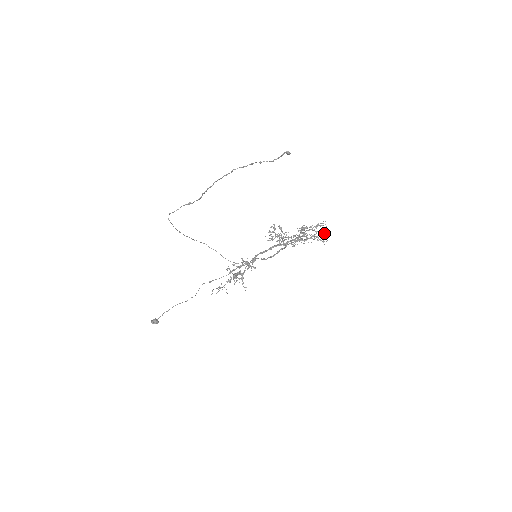
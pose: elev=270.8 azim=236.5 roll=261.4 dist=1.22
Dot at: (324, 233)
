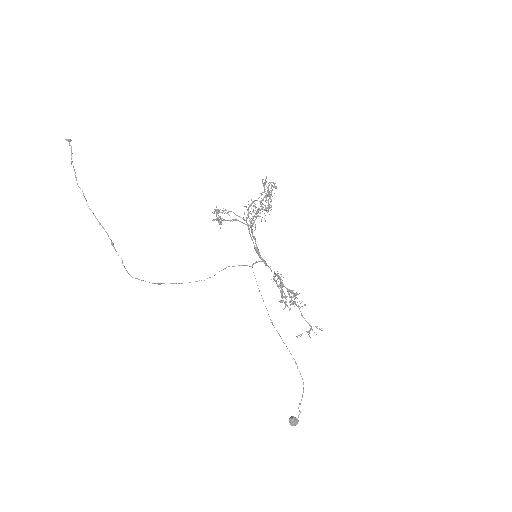
Dot at: (274, 187)
